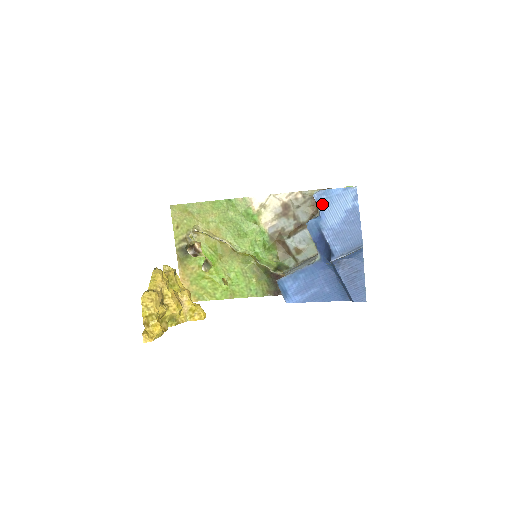
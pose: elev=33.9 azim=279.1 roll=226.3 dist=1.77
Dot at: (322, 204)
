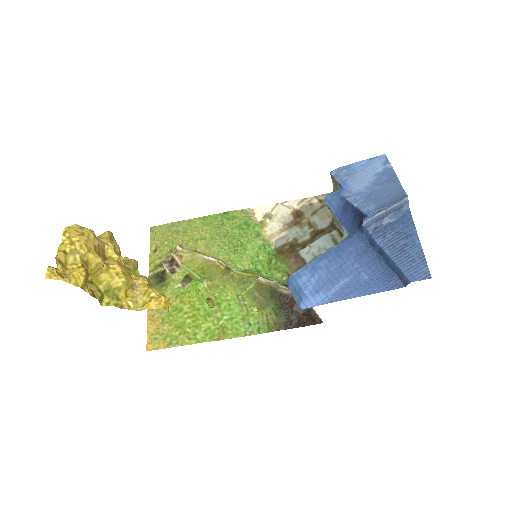
Dot at: (343, 177)
